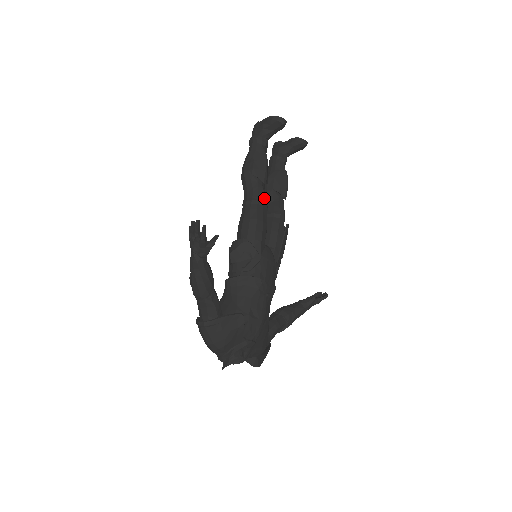
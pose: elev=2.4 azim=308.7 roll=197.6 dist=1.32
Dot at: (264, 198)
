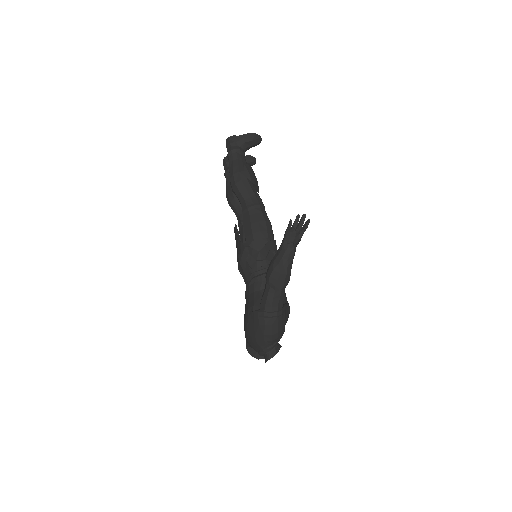
Dot at: occluded
